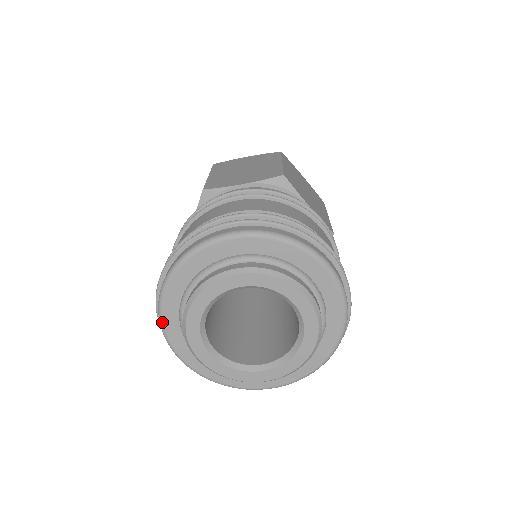
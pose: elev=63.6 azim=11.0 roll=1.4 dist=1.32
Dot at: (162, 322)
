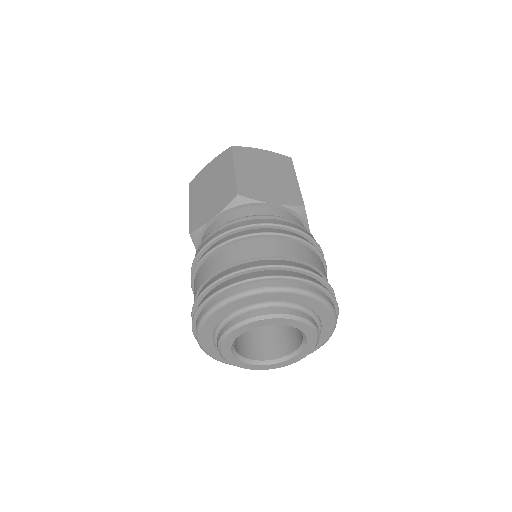
Dot at: (203, 323)
